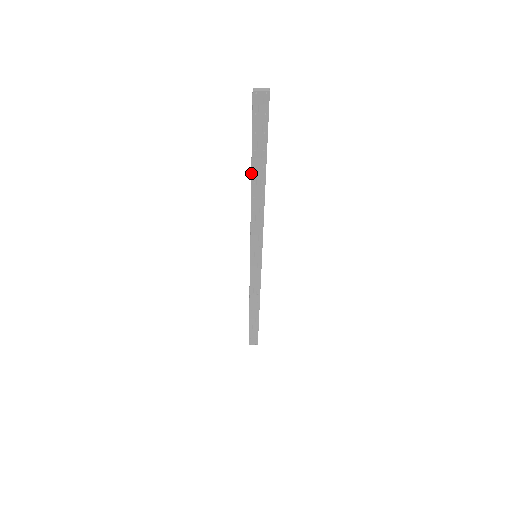
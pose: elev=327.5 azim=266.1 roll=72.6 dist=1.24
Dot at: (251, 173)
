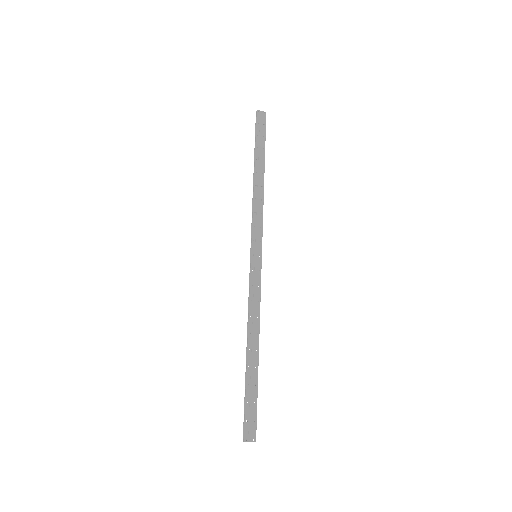
Dot at: (254, 164)
